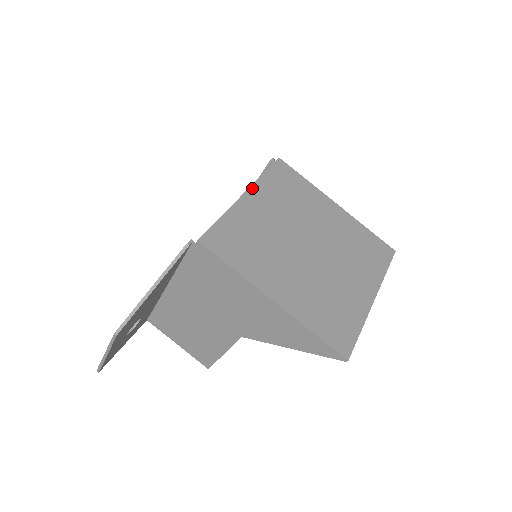
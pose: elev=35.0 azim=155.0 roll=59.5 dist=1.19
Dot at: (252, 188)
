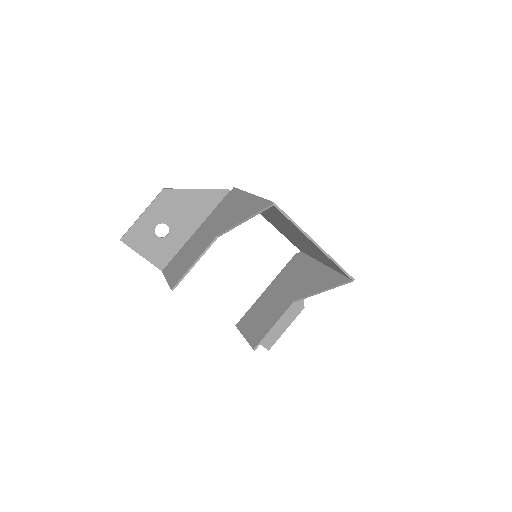
Dot at: occluded
